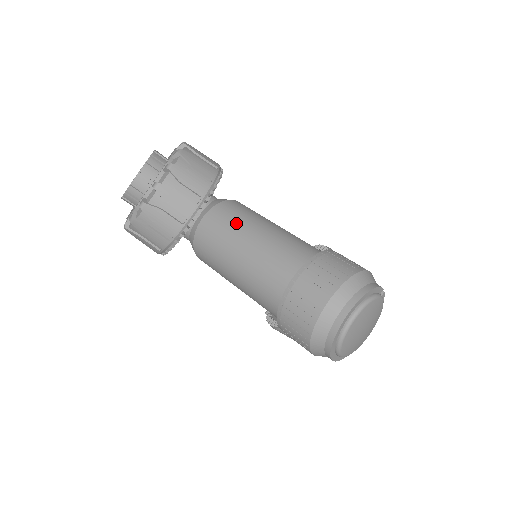
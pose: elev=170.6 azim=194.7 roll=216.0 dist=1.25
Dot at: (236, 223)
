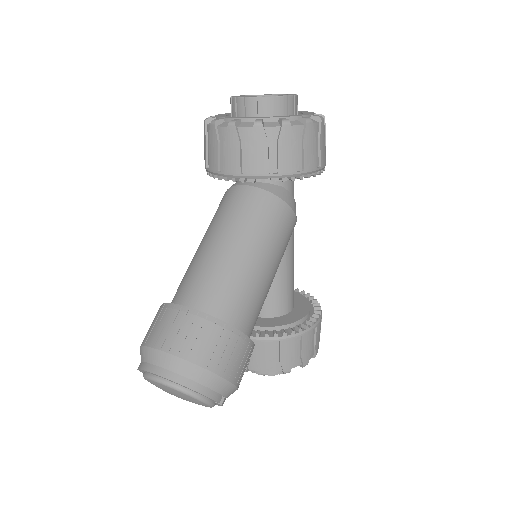
Dot at: (246, 222)
